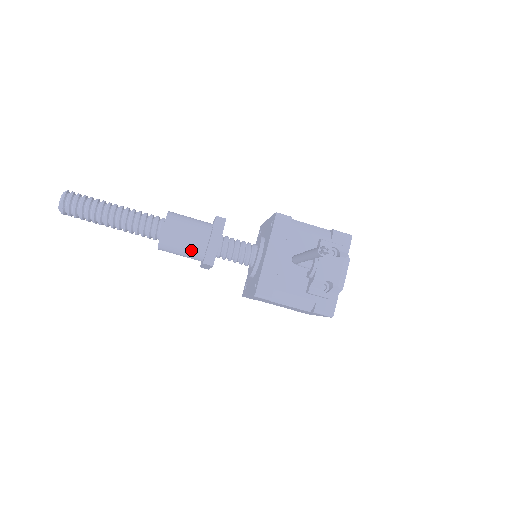
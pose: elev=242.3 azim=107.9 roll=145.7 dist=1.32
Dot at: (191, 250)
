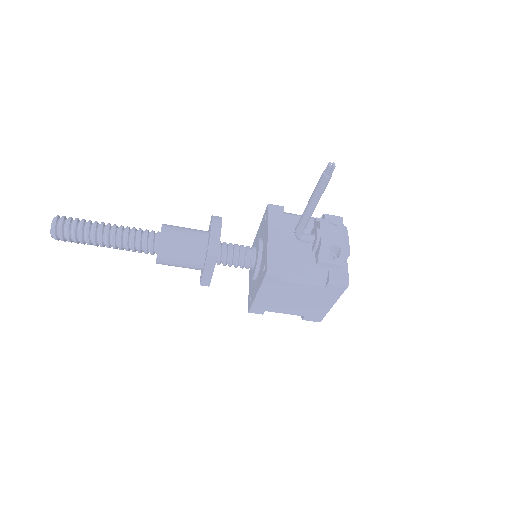
Dot at: (192, 251)
